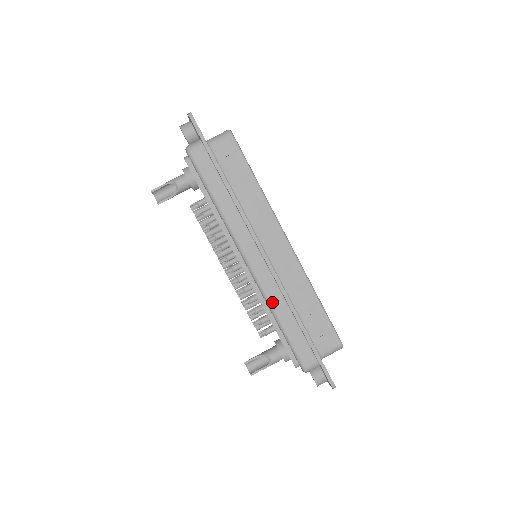
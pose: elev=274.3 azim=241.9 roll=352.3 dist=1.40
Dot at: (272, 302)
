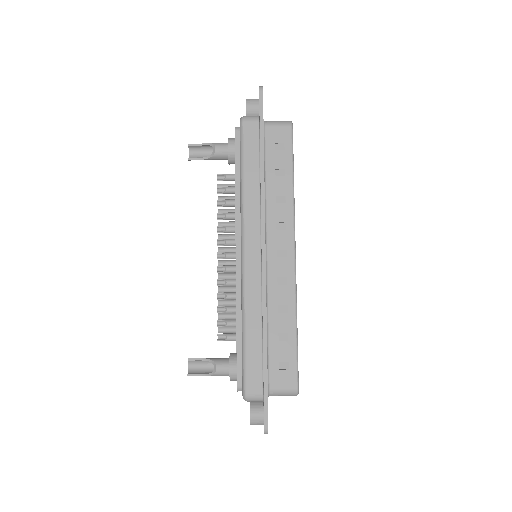
Dot at: (247, 306)
